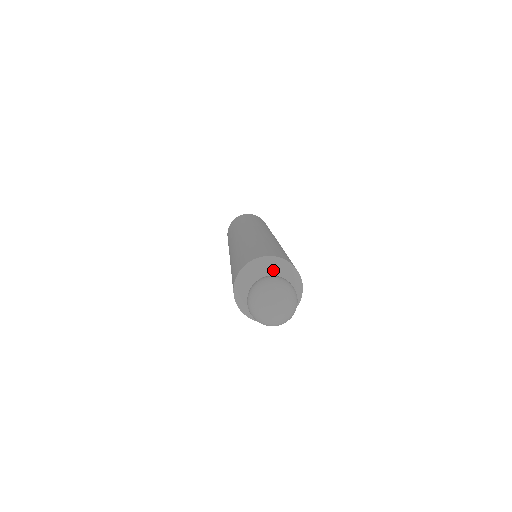
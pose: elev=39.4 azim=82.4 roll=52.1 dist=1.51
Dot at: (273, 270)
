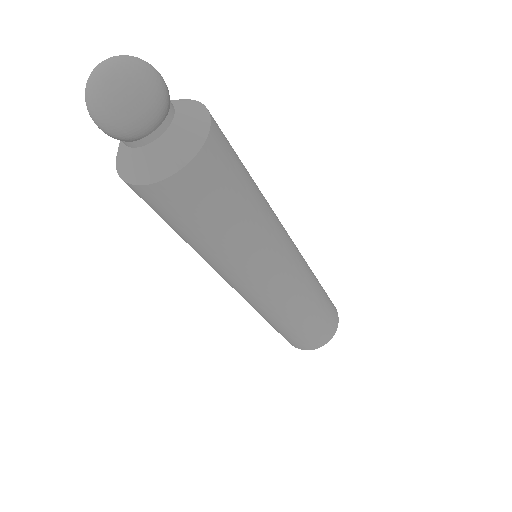
Dot at: occluded
